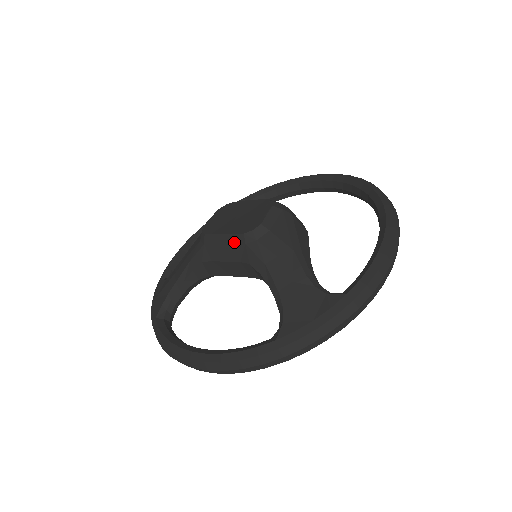
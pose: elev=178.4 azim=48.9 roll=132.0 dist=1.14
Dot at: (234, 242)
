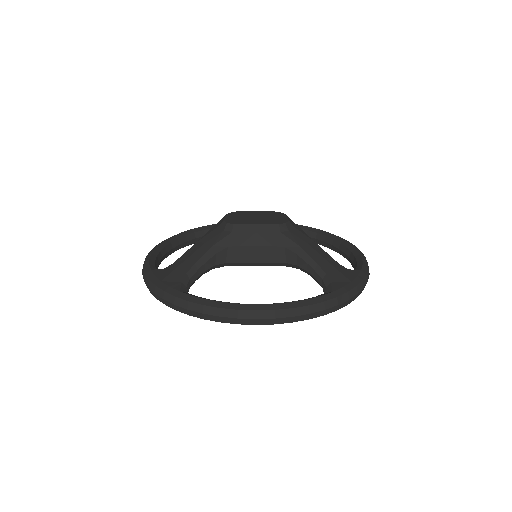
Dot at: (268, 230)
